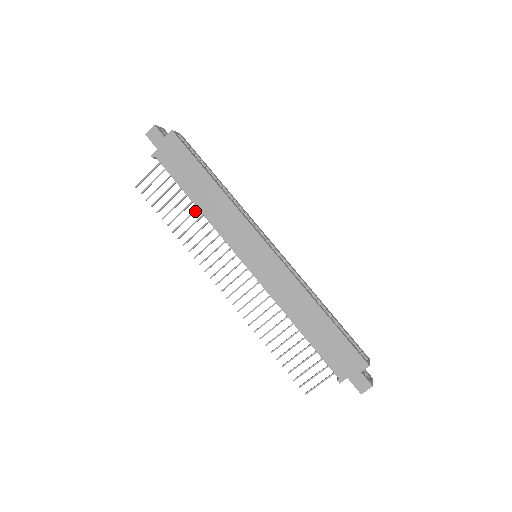
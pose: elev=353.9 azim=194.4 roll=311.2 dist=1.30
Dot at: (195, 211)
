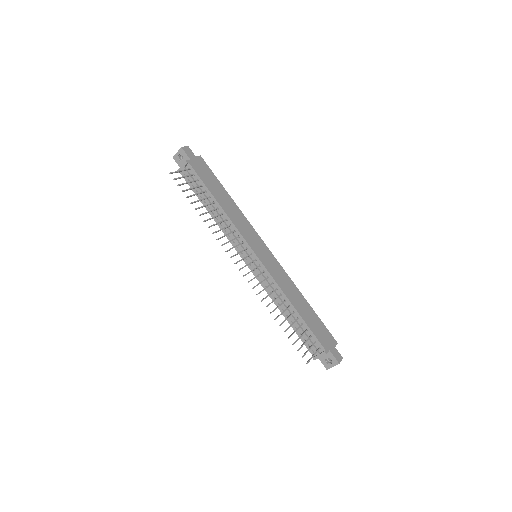
Dot at: (216, 209)
